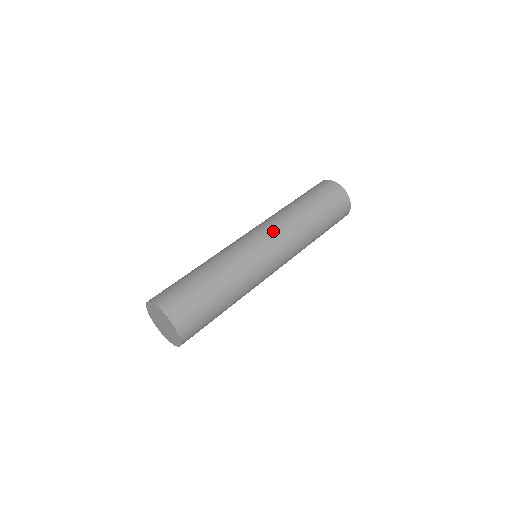
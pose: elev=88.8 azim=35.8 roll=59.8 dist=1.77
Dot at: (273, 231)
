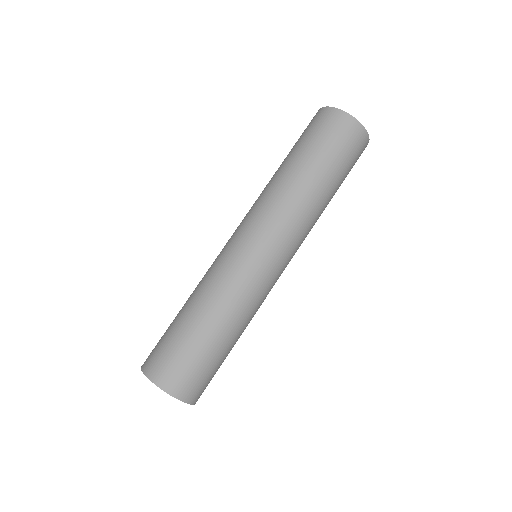
Dot at: (255, 220)
